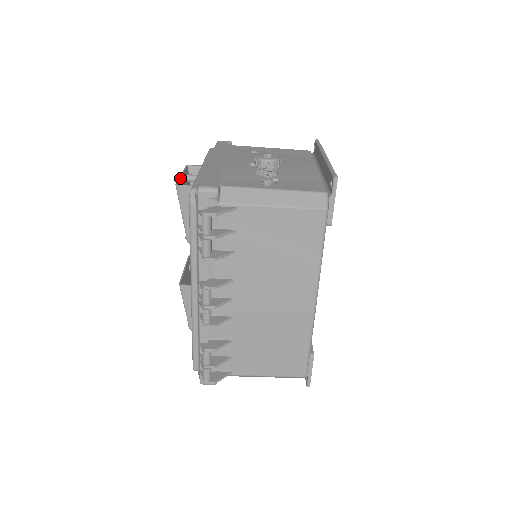
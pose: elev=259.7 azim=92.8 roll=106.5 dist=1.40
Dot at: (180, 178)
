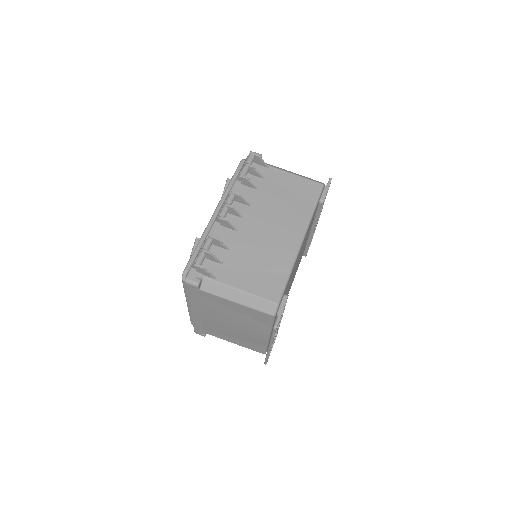
Dot at: occluded
